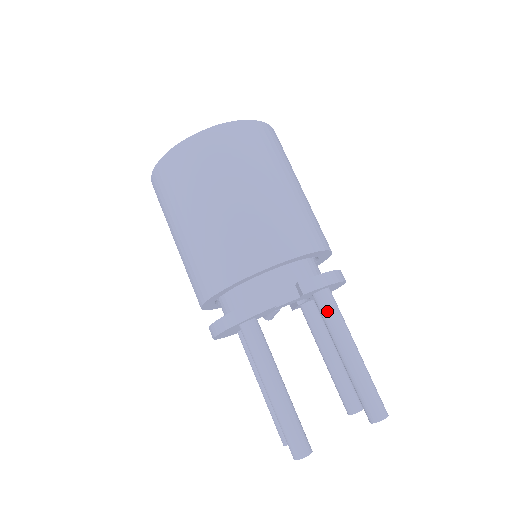
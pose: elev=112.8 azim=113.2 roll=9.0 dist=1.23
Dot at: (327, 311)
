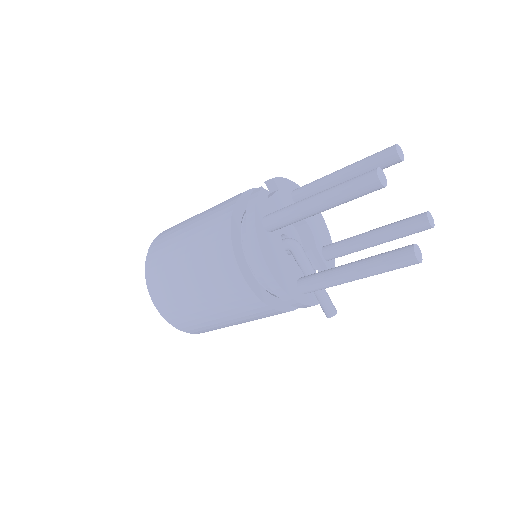
Dot at: (306, 186)
